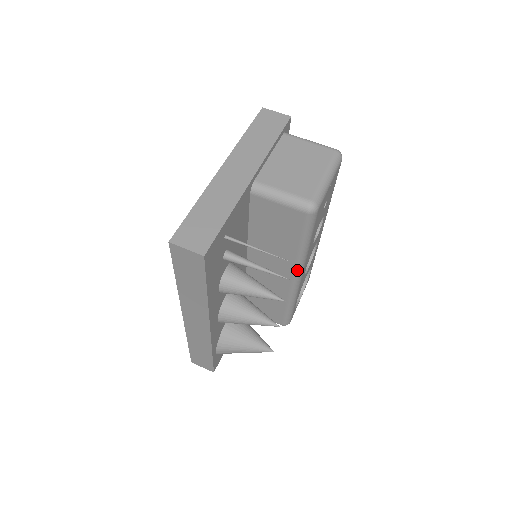
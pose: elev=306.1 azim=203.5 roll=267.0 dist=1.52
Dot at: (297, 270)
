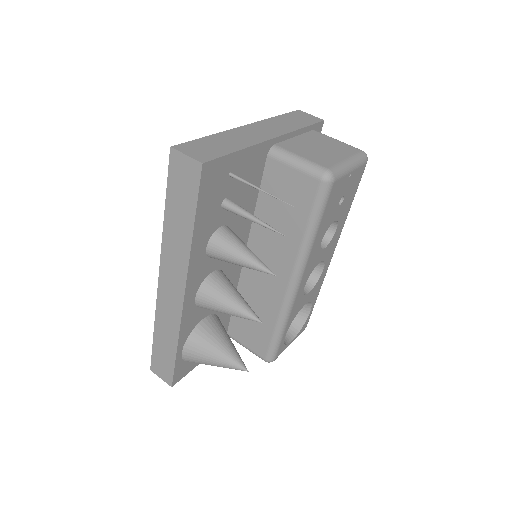
Dot at: (297, 268)
